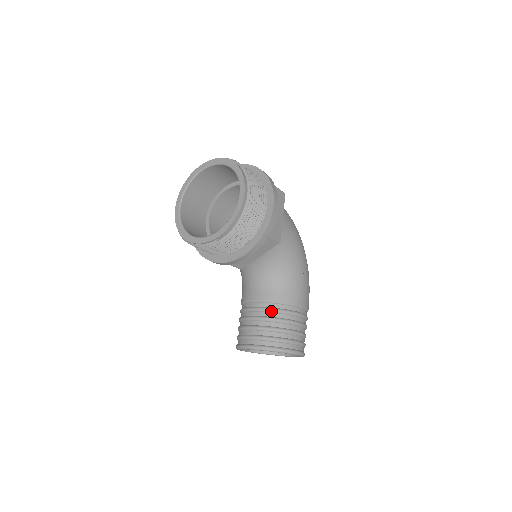
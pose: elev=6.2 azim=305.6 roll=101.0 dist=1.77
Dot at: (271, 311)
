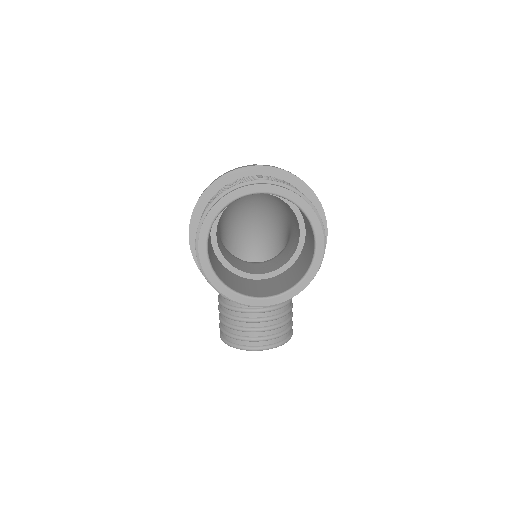
Dot at: (276, 309)
